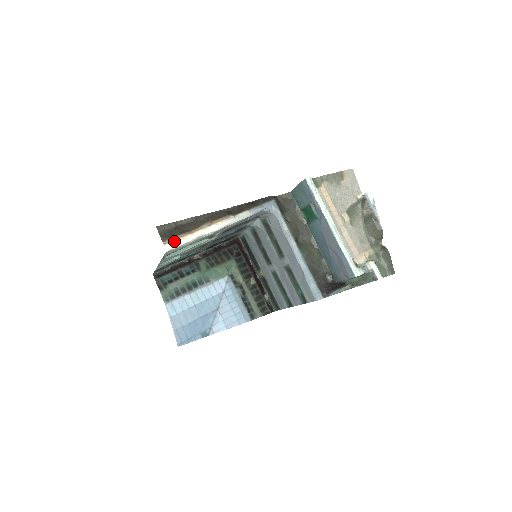
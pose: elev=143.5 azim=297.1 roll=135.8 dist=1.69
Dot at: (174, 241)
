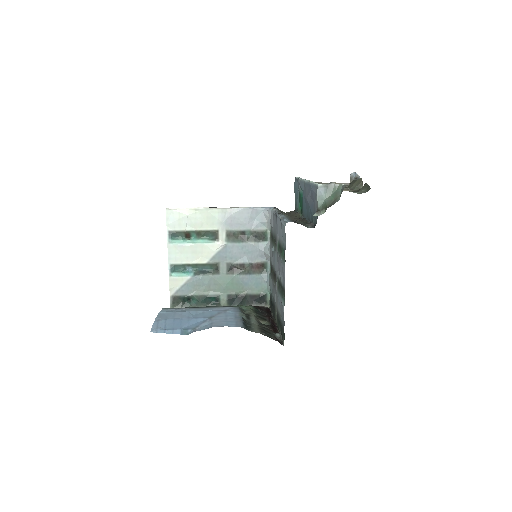
Dot at: (176, 208)
